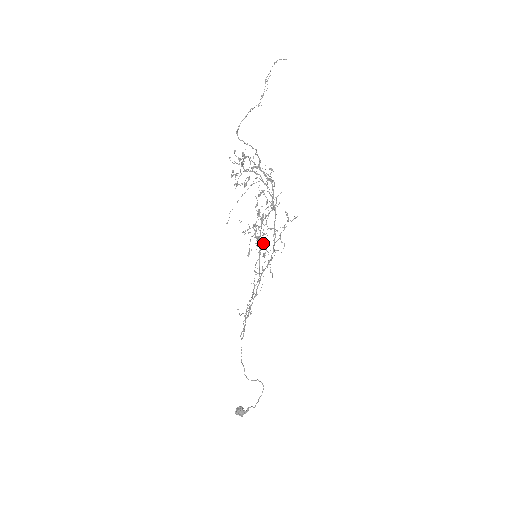
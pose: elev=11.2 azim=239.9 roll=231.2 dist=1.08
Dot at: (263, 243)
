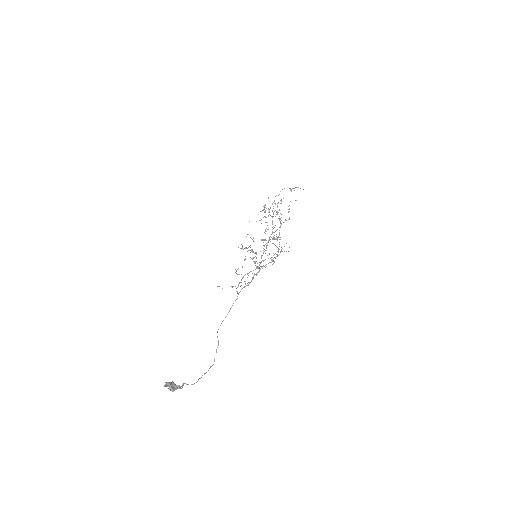
Dot at: (253, 257)
